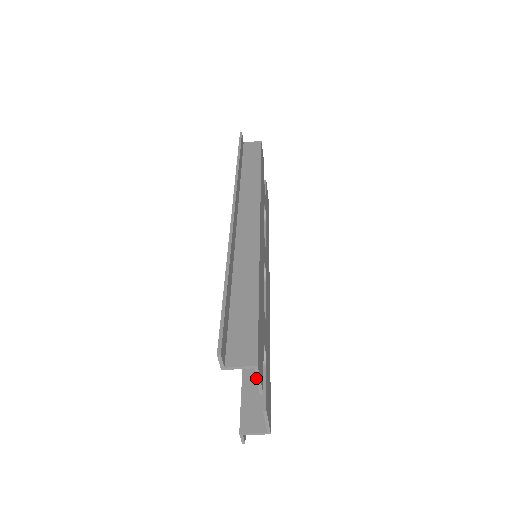
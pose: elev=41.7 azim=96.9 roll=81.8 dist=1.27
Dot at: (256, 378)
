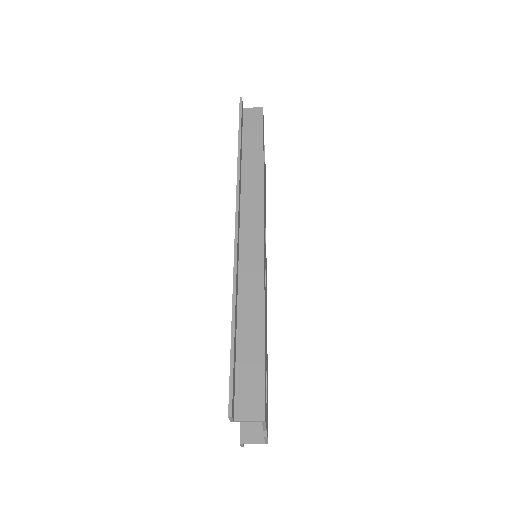
Dot at: (262, 425)
